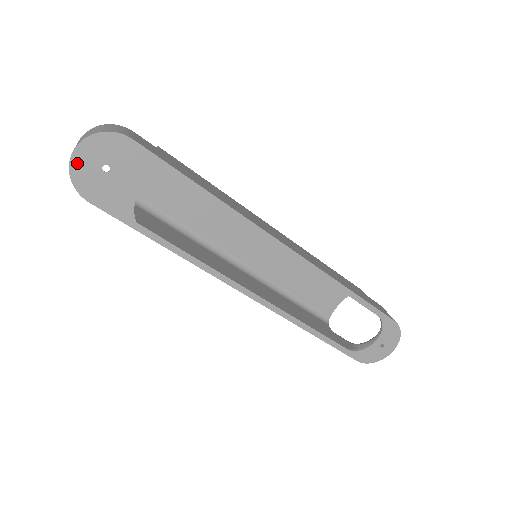
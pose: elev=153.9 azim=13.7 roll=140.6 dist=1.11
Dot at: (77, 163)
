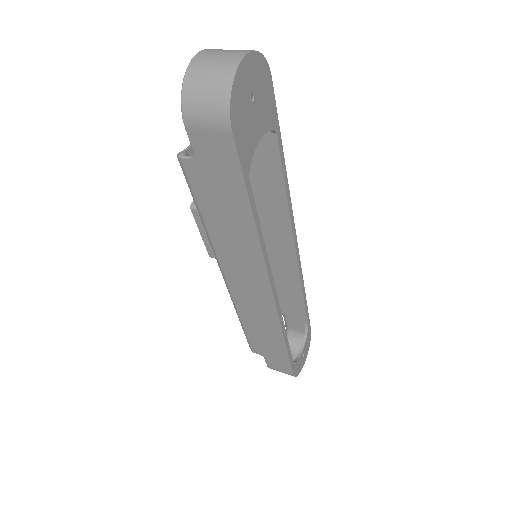
Dot at: (240, 76)
